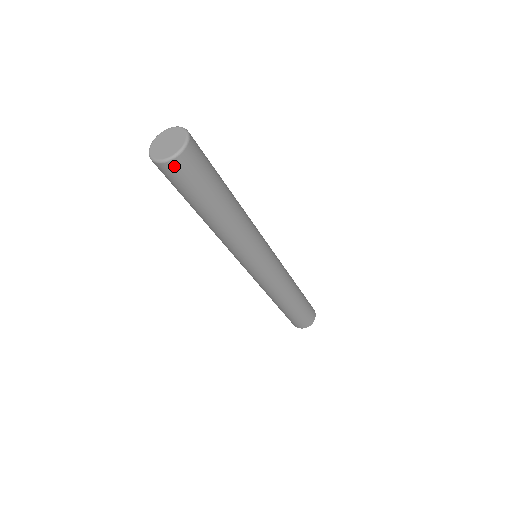
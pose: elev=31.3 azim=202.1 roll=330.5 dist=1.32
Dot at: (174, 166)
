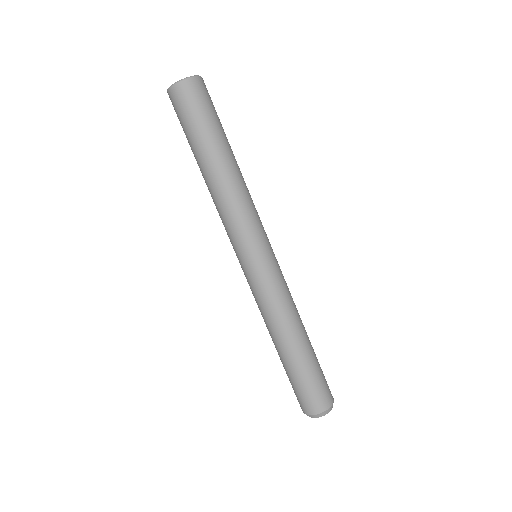
Dot at: (190, 85)
